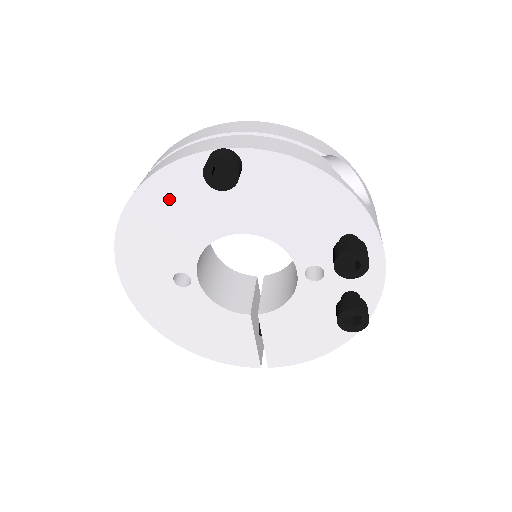
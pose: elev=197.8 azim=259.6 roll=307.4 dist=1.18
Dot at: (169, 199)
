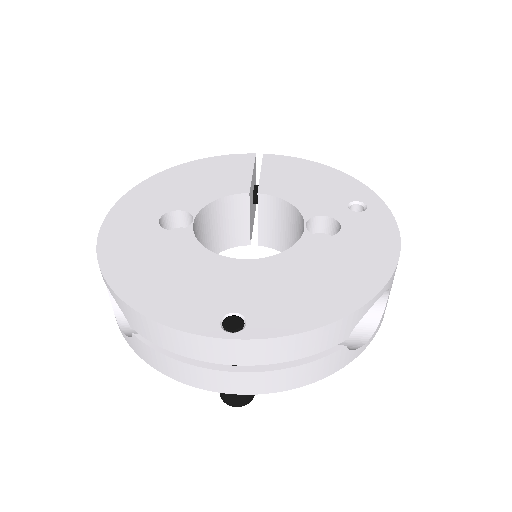
Dot at: occluded
